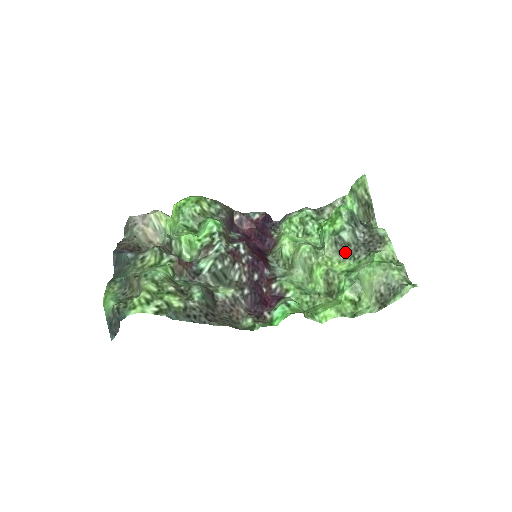
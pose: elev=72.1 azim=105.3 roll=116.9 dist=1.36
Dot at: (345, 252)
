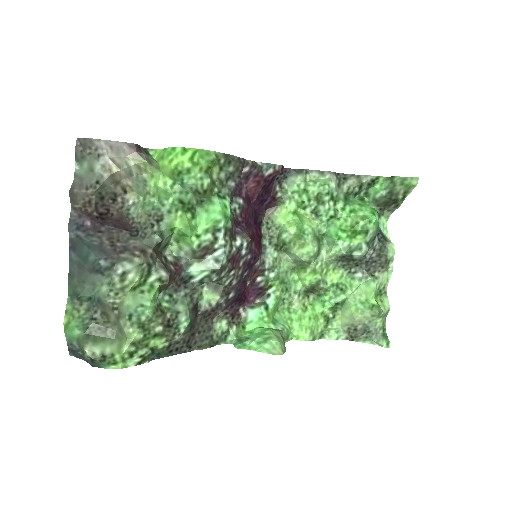
Dot at: (345, 262)
